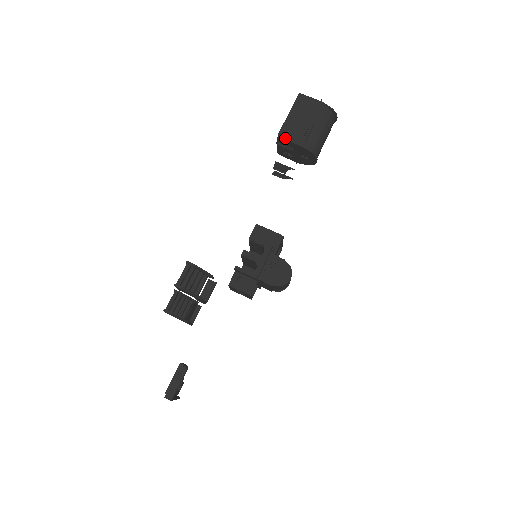
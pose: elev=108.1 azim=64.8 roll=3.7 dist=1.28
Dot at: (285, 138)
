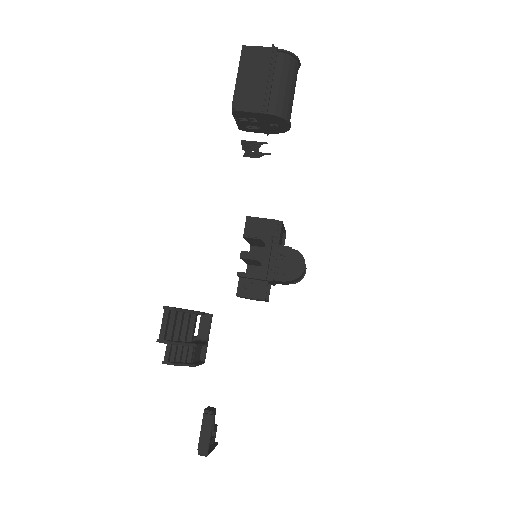
Dot at: (241, 109)
